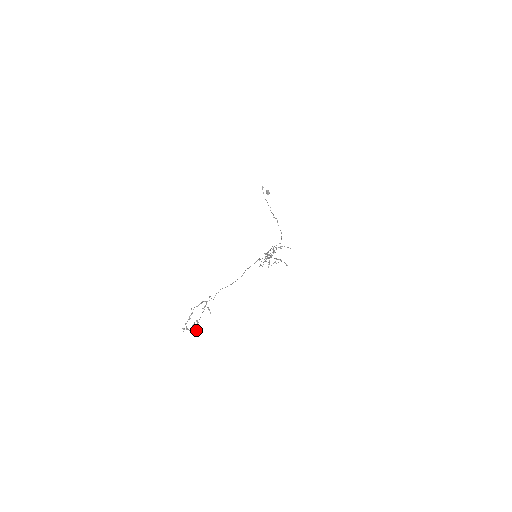
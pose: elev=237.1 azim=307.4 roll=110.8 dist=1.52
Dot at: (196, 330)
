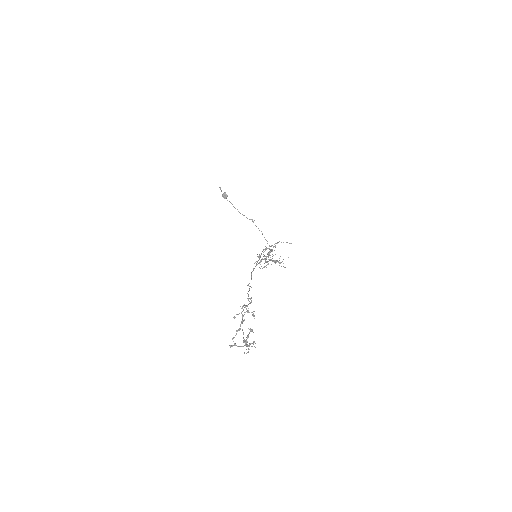
Dot at: occluded
